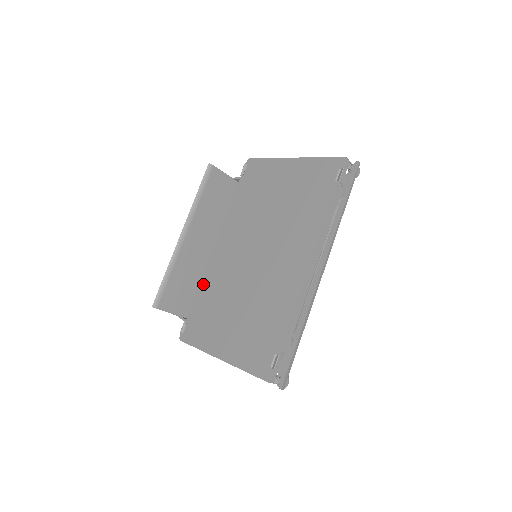
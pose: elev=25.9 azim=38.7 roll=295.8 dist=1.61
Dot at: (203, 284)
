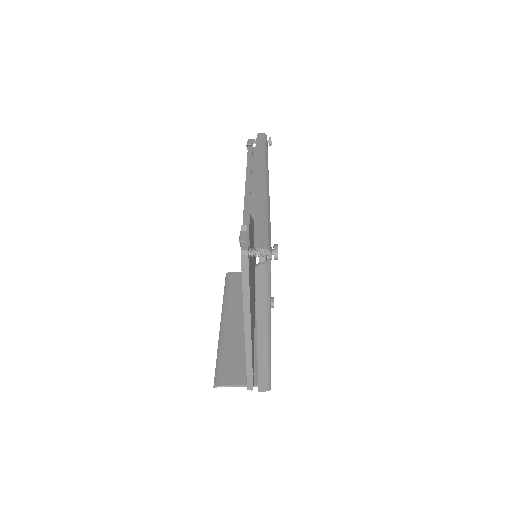
Dot at: occluded
